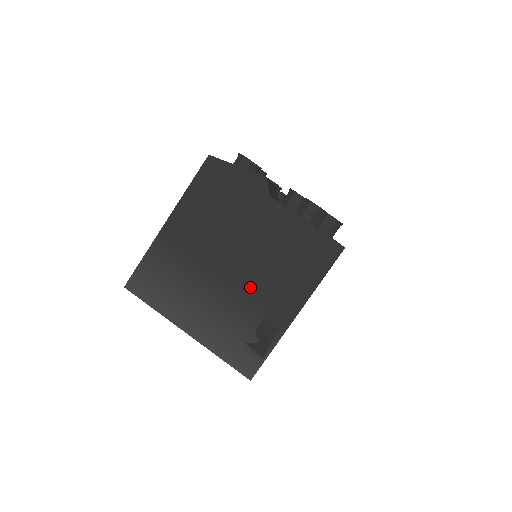
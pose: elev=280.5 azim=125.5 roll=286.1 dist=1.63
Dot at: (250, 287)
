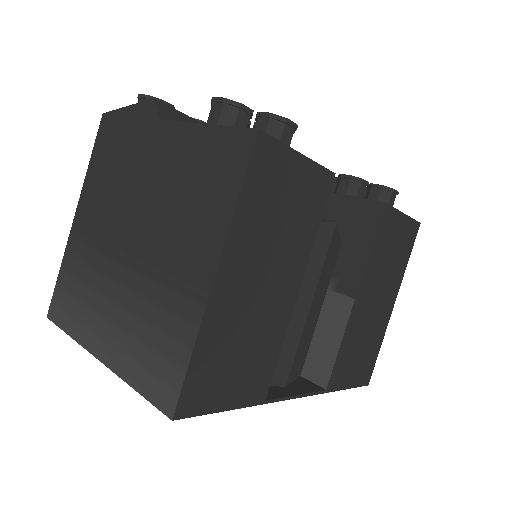
Dot at: (154, 258)
